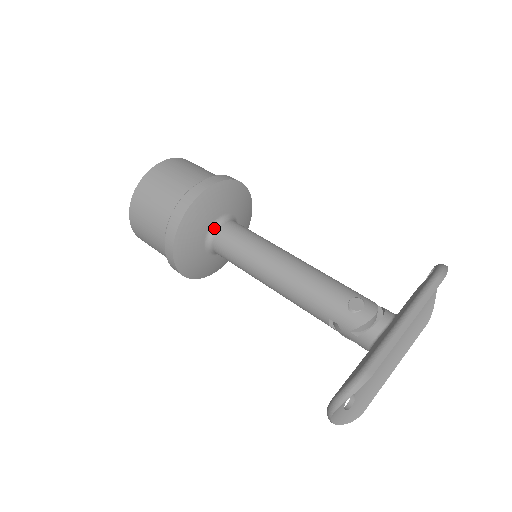
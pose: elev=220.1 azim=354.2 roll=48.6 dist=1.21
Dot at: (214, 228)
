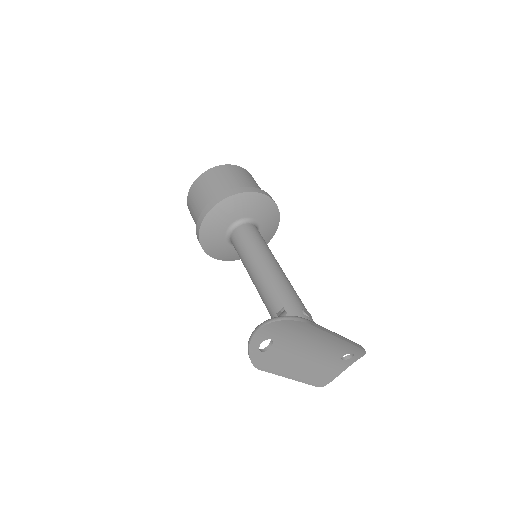
Dot at: (249, 221)
